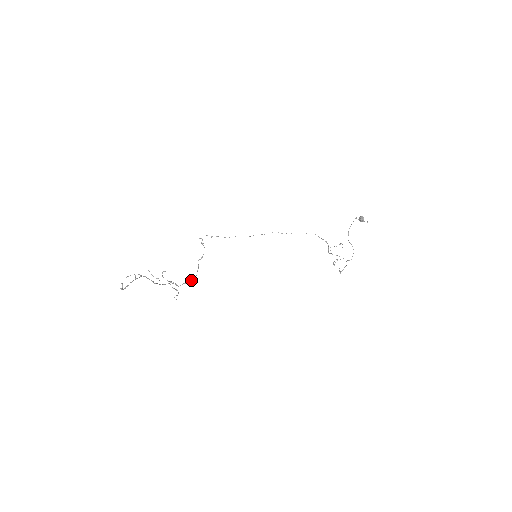
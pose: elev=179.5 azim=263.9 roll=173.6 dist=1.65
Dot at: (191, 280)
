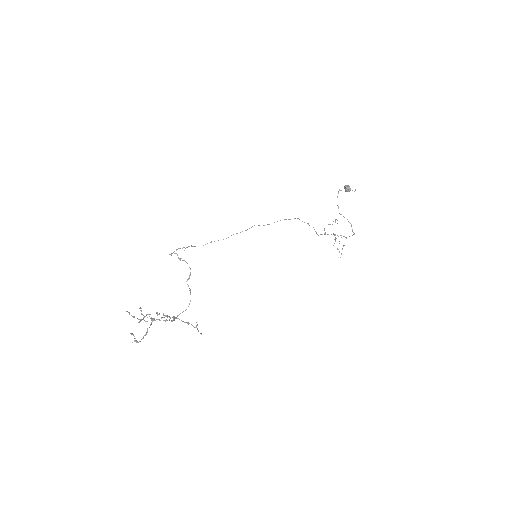
Dot at: occluded
